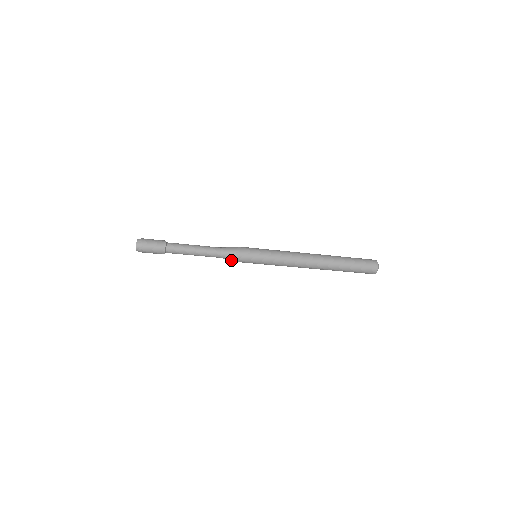
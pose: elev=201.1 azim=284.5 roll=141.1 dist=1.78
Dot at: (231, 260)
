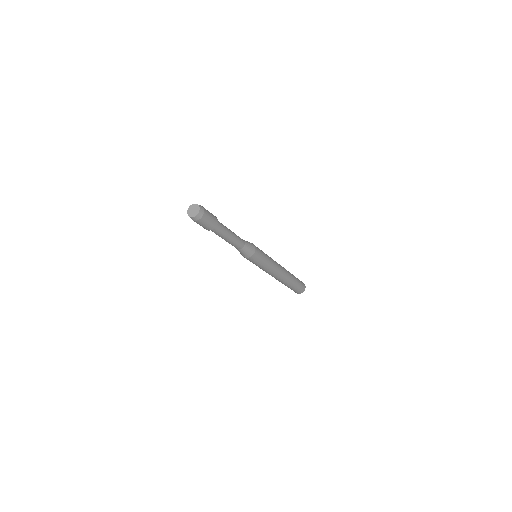
Dot at: (246, 254)
